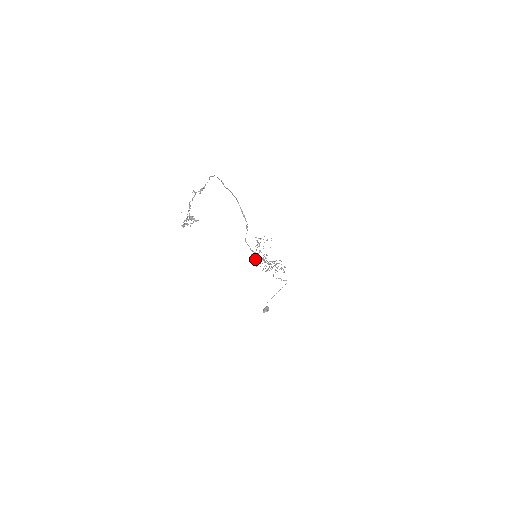
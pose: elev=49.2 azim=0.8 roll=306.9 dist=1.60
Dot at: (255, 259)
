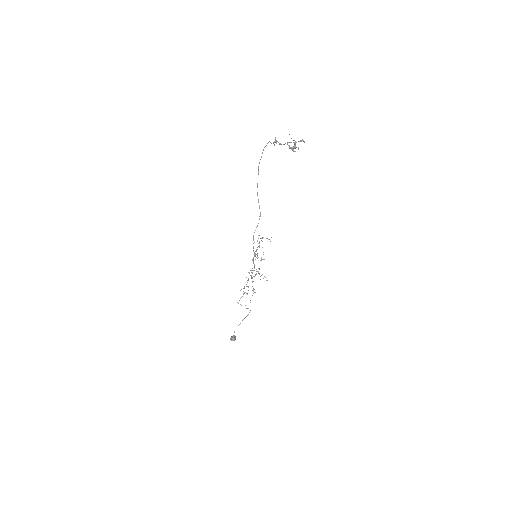
Dot at: occluded
